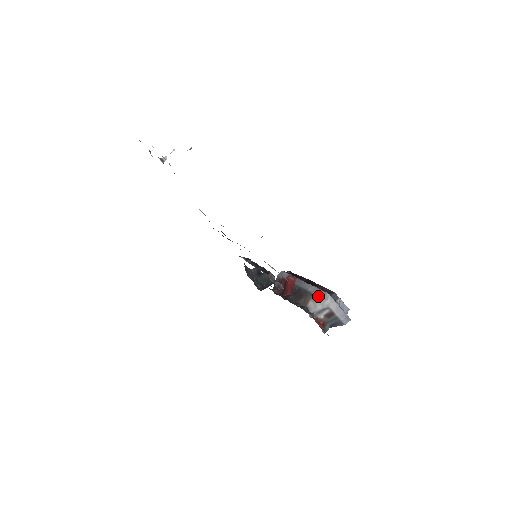
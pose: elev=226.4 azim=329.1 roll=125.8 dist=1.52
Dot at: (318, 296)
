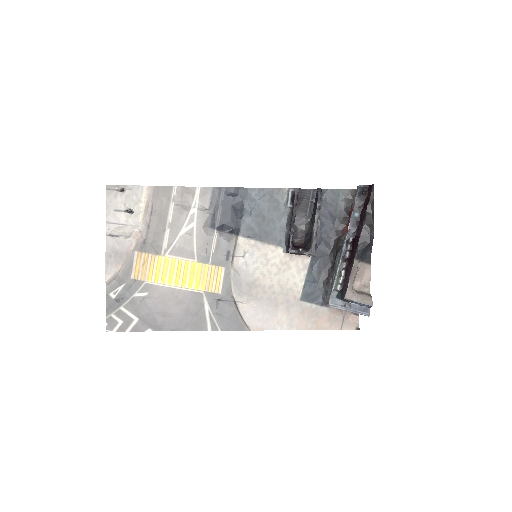
Dot at: occluded
